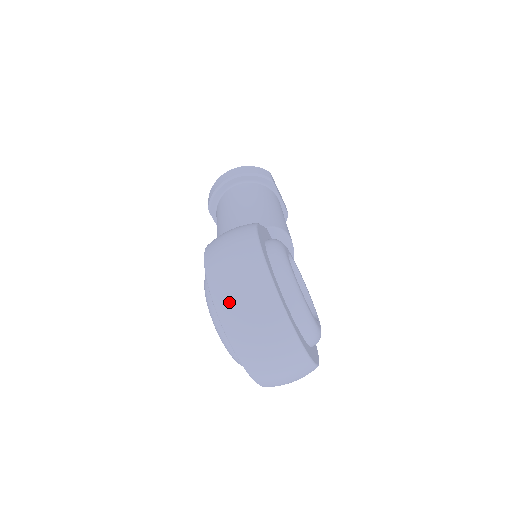
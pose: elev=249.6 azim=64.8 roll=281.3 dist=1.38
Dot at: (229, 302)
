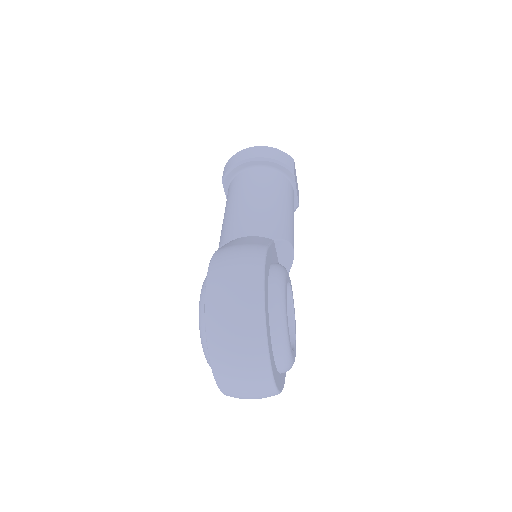
Dot at: (220, 333)
